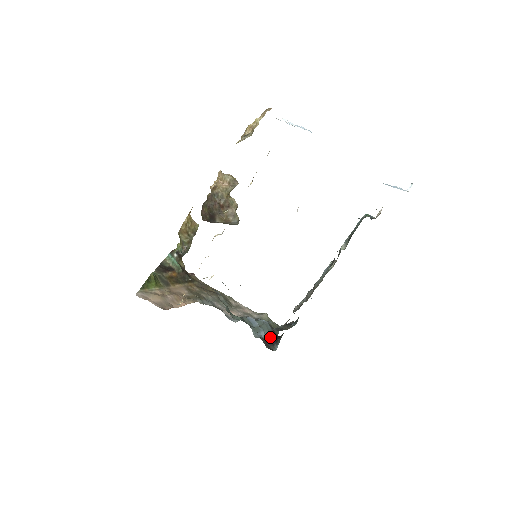
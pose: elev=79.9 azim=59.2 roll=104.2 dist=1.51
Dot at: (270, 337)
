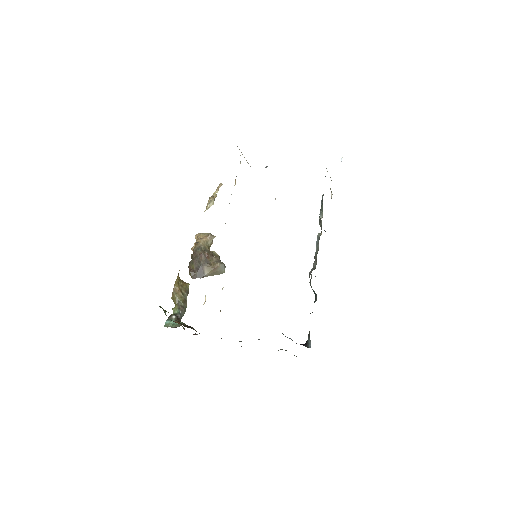
Dot at: occluded
